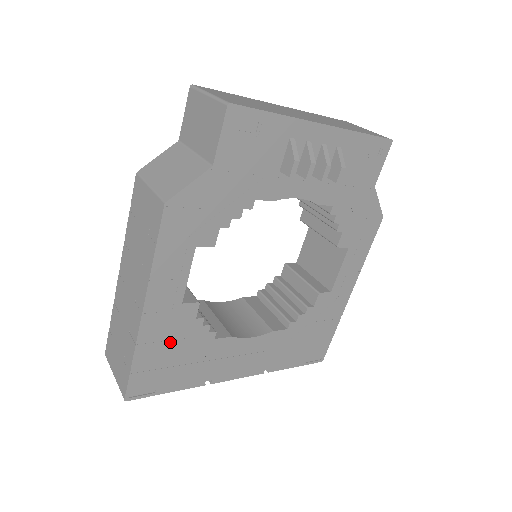
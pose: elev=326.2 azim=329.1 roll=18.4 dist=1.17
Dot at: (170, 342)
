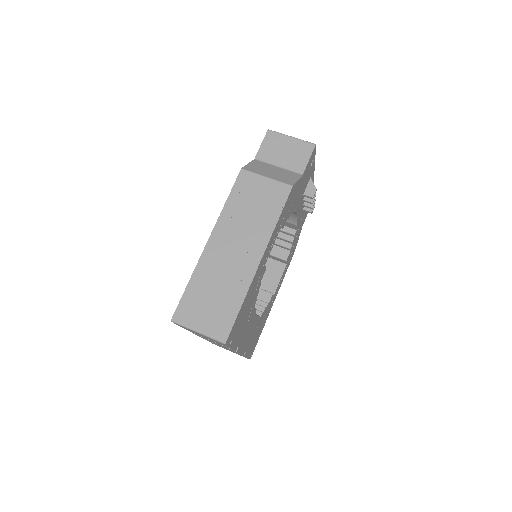
Dot at: (251, 296)
